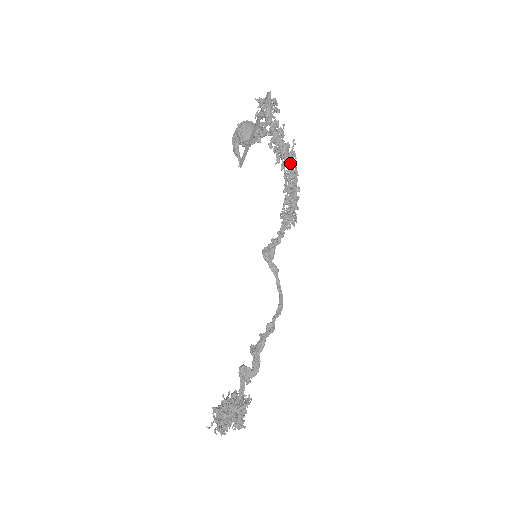
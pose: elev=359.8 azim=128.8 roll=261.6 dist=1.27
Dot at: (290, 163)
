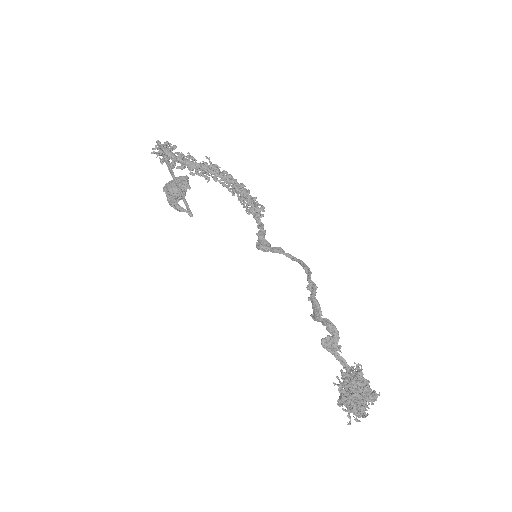
Dot at: (216, 171)
